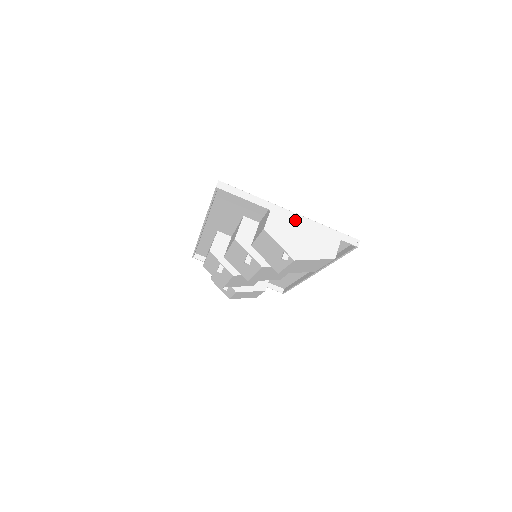
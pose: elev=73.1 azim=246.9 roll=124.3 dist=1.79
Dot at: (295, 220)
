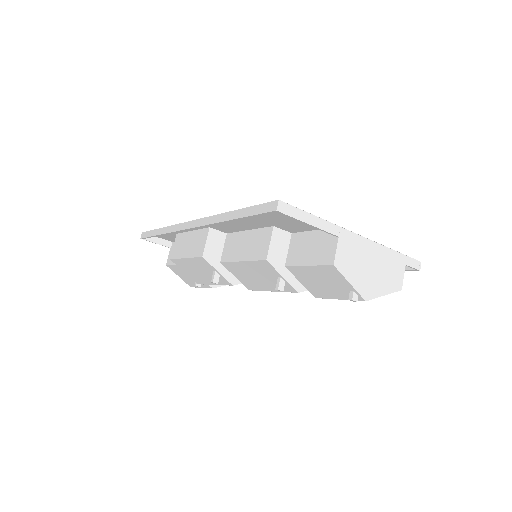
Dot at: (364, 246)
